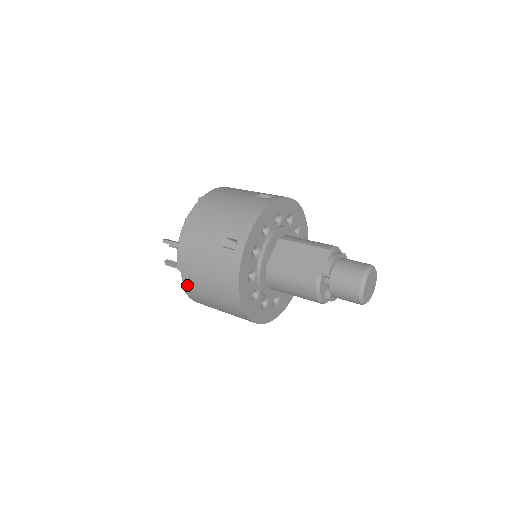
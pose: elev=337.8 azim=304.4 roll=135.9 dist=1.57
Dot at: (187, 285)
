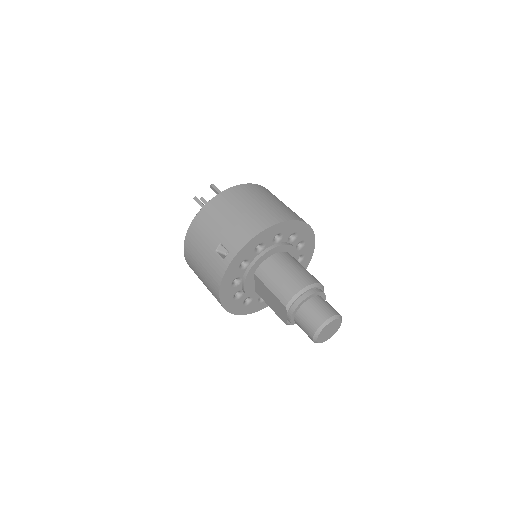
Dot at: occluded
